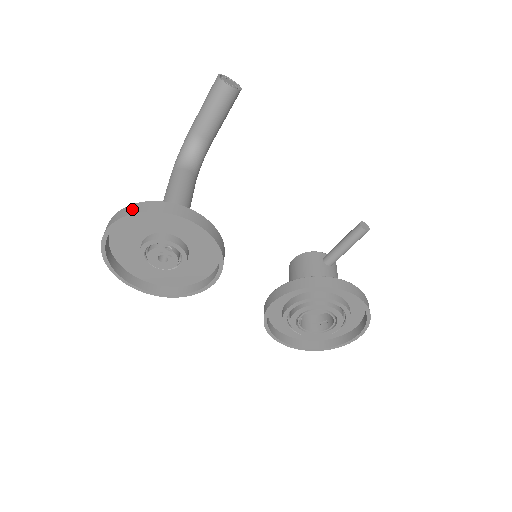
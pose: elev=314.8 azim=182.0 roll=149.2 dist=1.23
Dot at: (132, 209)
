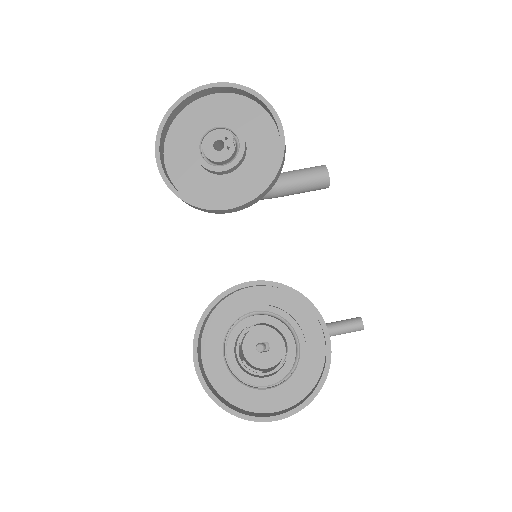
Dot at: (250, 91)
